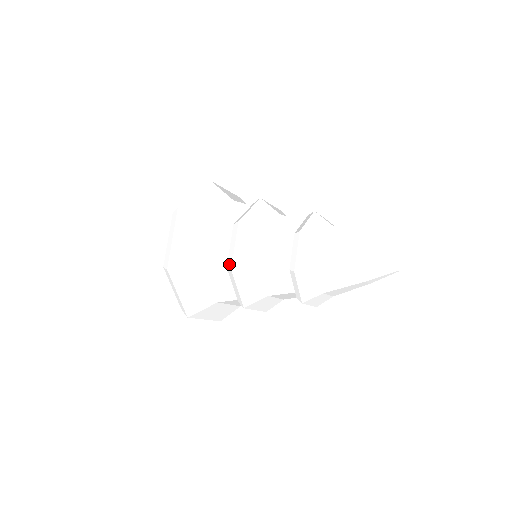
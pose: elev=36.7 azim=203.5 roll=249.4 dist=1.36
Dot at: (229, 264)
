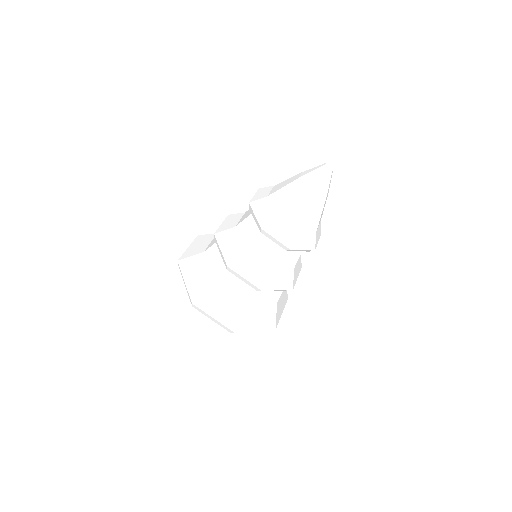
Dot at: (225, 265)
